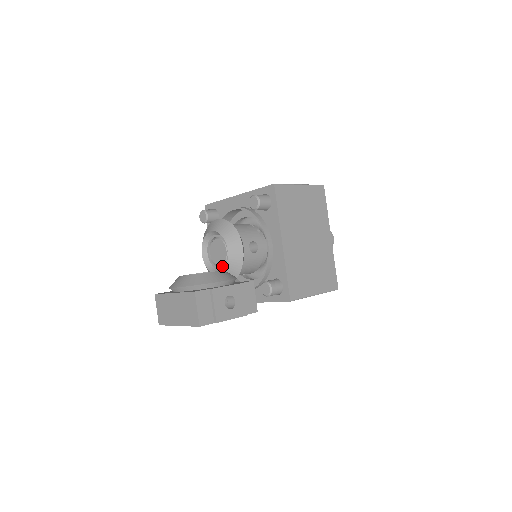
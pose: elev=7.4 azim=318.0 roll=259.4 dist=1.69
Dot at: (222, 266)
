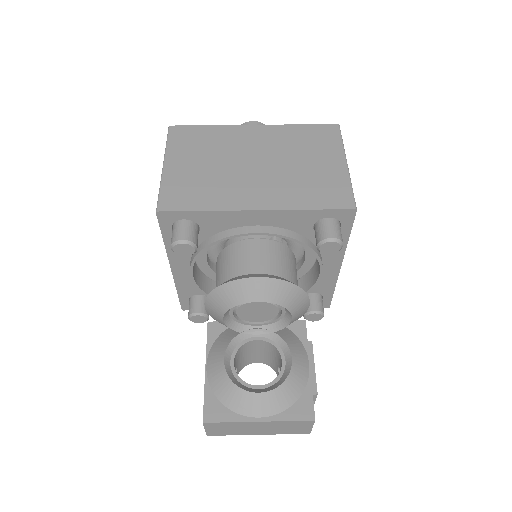
Dot at: (263, 324)
